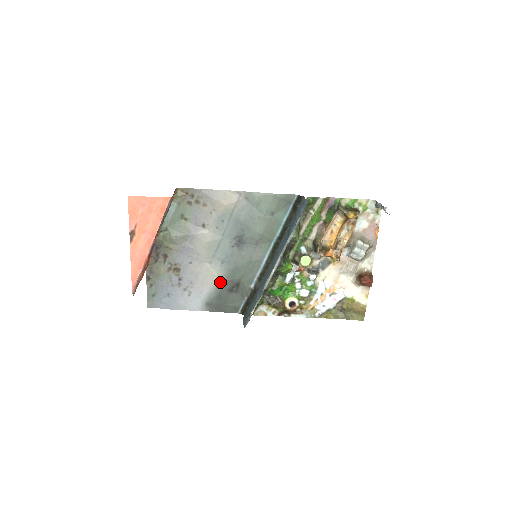
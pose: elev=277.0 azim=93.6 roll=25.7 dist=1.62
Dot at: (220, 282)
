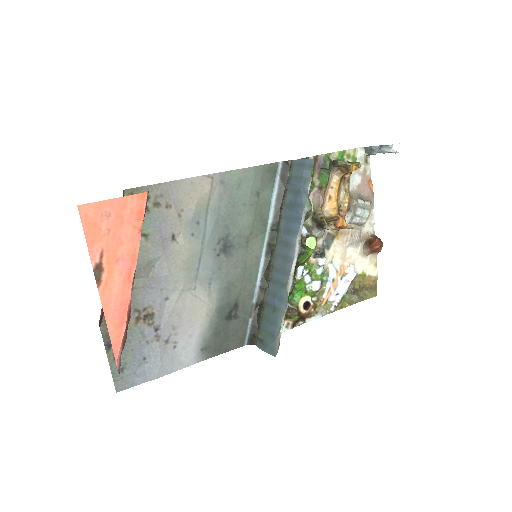
Dot at: (213, 311)
